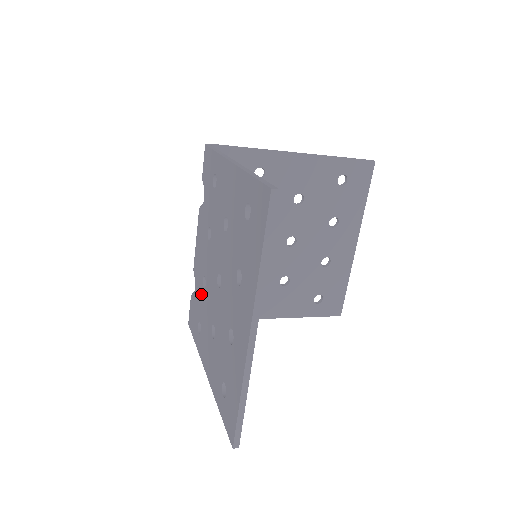
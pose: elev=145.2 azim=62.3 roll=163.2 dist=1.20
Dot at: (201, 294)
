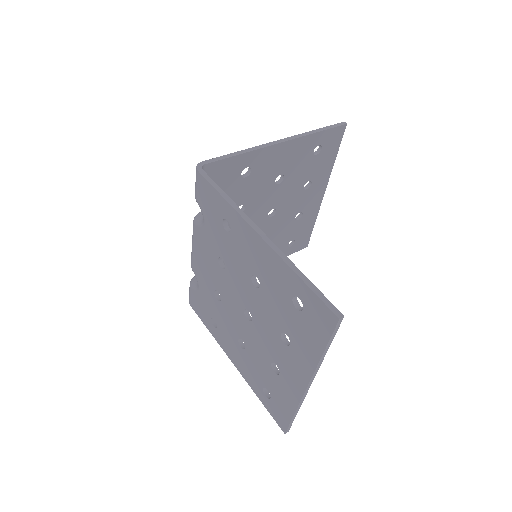
Dot at: (213, 301)
